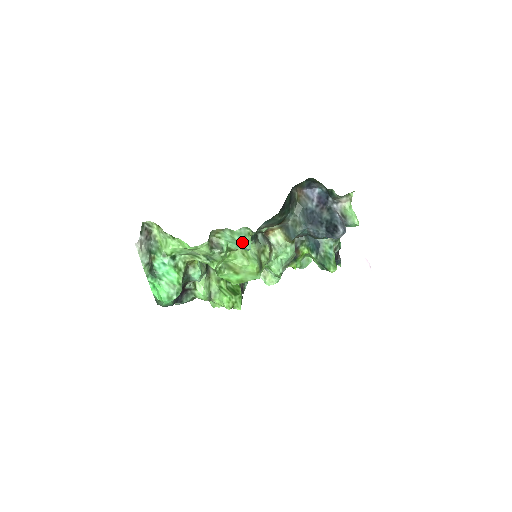
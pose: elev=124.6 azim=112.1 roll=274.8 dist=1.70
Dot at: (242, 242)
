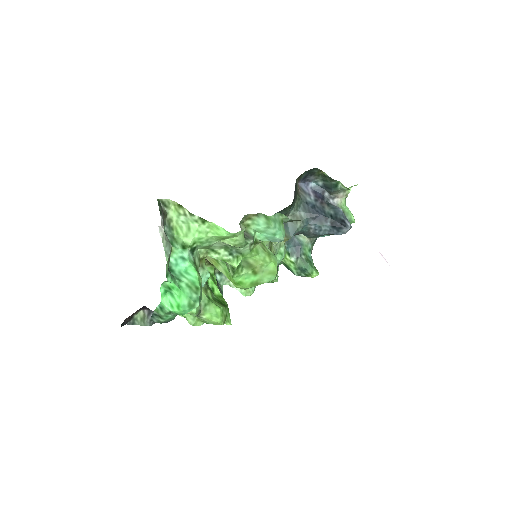
Dot at: (277, 231)
